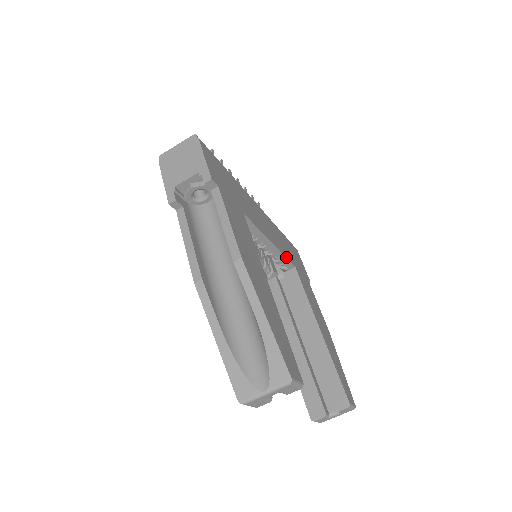
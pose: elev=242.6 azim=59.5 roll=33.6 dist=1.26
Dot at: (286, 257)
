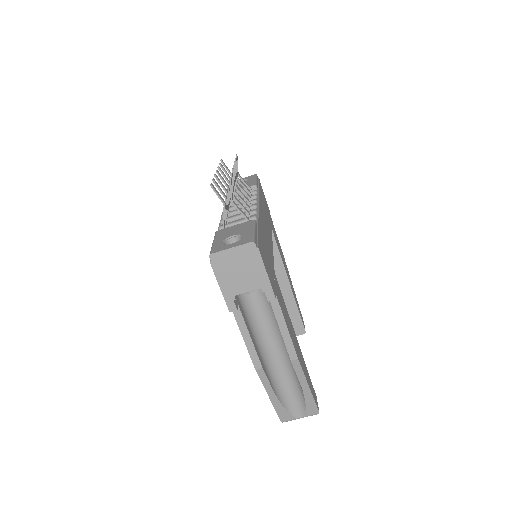
Dot at: occluded
